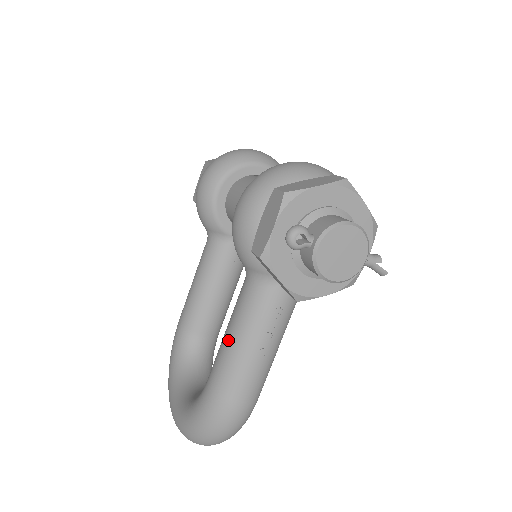
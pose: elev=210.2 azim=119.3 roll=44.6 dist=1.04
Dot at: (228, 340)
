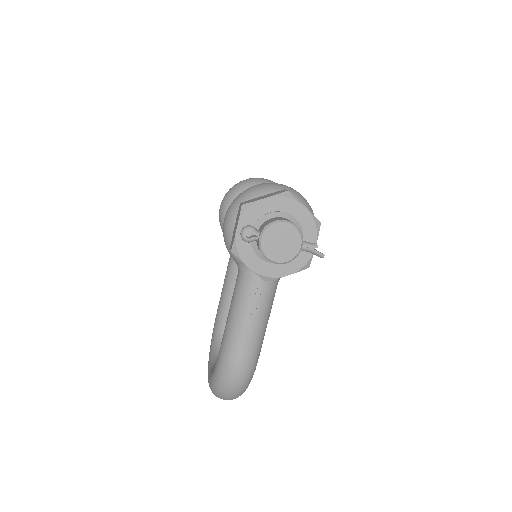
Dot at: (229, 315)
